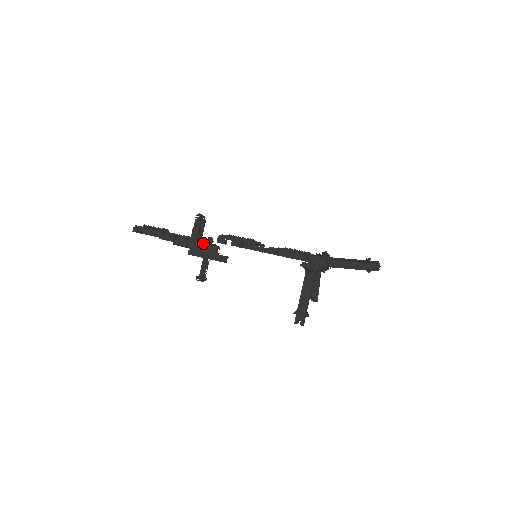
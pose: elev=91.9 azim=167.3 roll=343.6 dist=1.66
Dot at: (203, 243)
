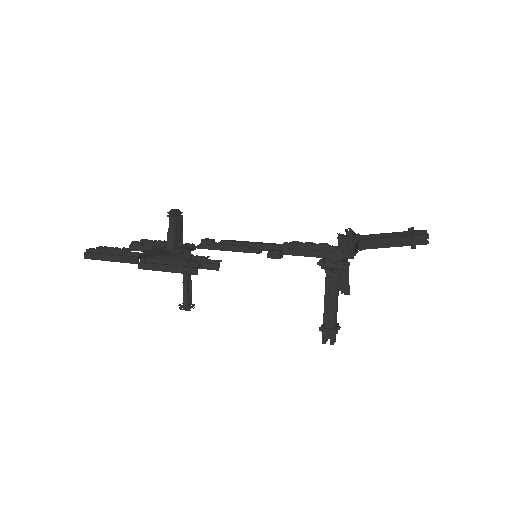
Dot at: (177, 262)
